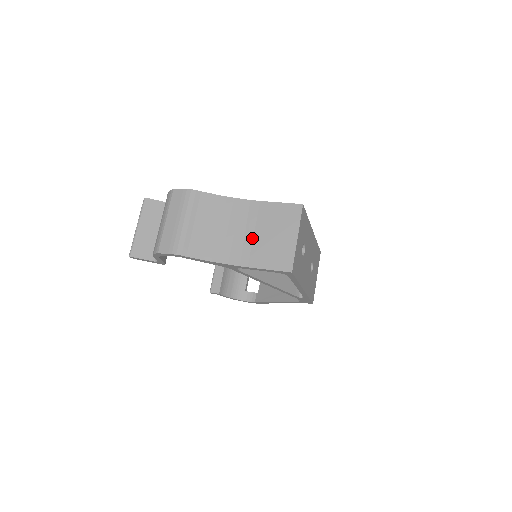
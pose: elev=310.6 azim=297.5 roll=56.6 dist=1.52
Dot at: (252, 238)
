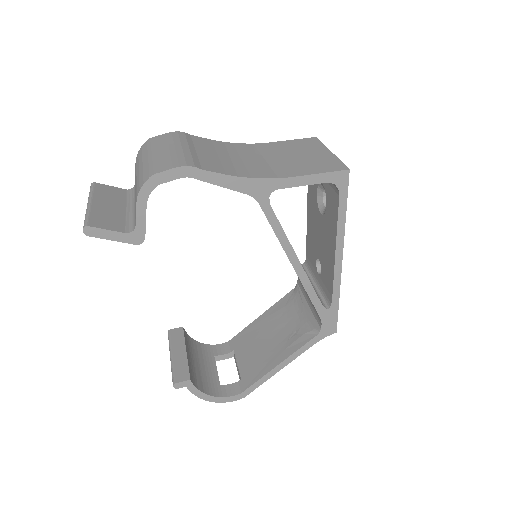
Dot at: (277, 161)
